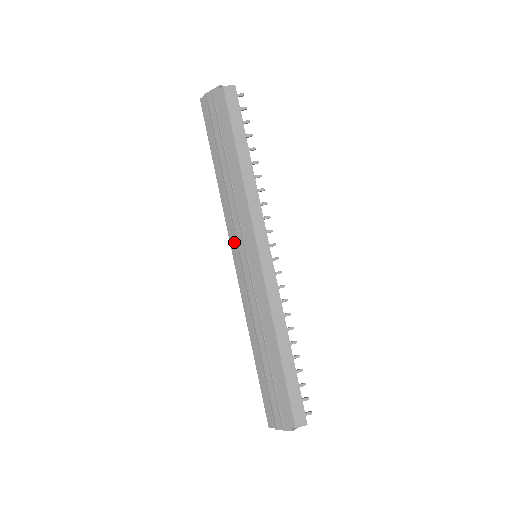
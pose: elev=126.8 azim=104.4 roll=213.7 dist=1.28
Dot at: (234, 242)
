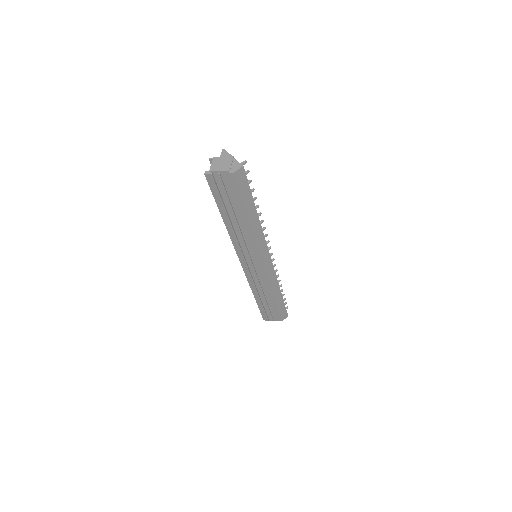
Dot at: (242, 257)
